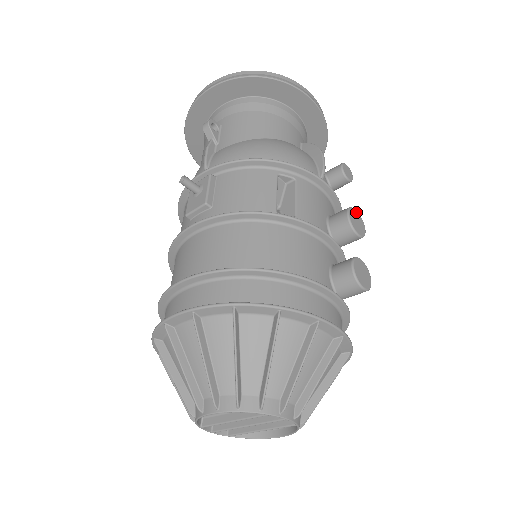
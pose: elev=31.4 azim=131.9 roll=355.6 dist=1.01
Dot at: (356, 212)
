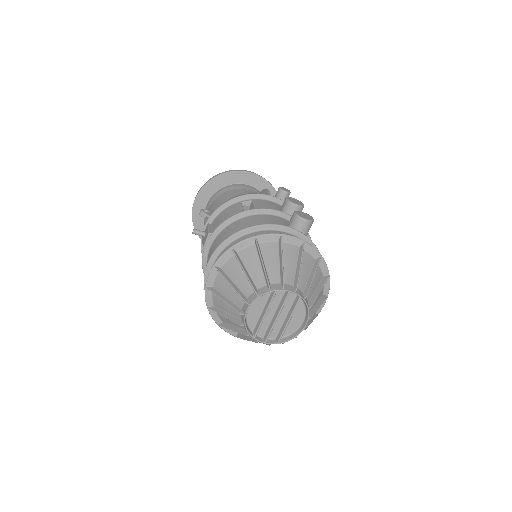
Dot at: (293, 198)
